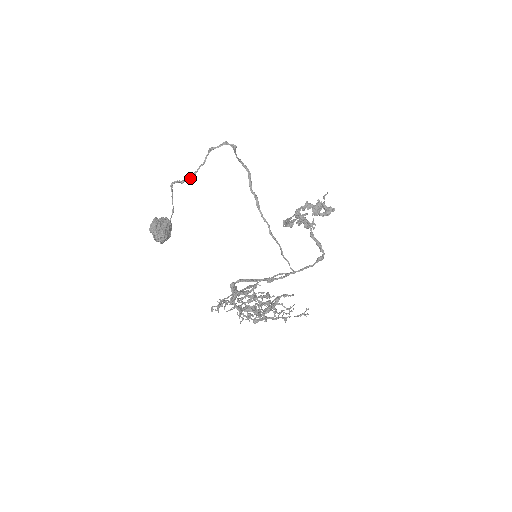
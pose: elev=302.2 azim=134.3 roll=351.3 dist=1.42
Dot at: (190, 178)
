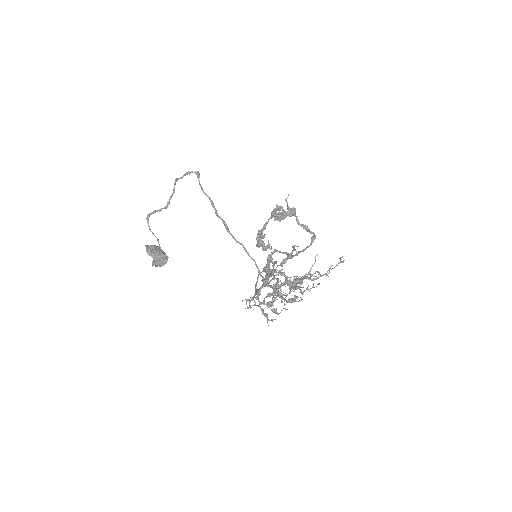
Dot at: (166, 207)
